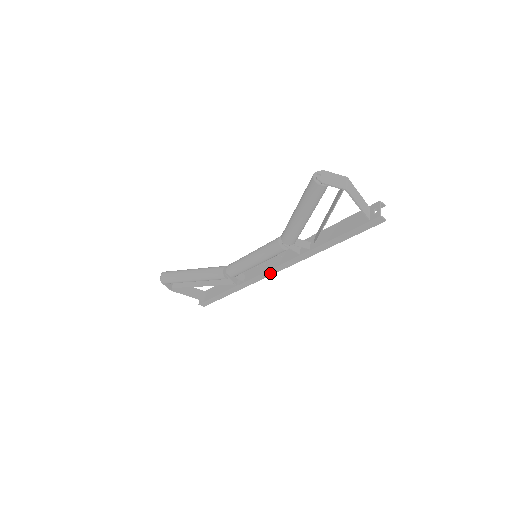
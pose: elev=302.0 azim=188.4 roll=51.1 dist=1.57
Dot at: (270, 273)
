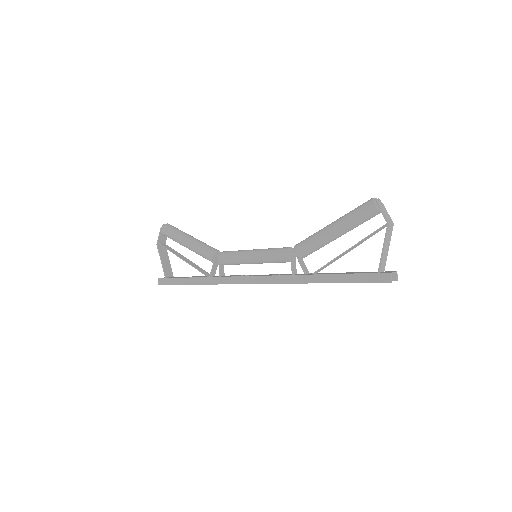
Dot at: (250, 281)
